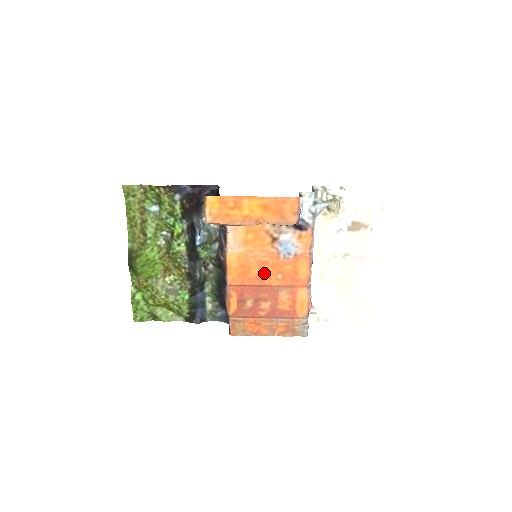
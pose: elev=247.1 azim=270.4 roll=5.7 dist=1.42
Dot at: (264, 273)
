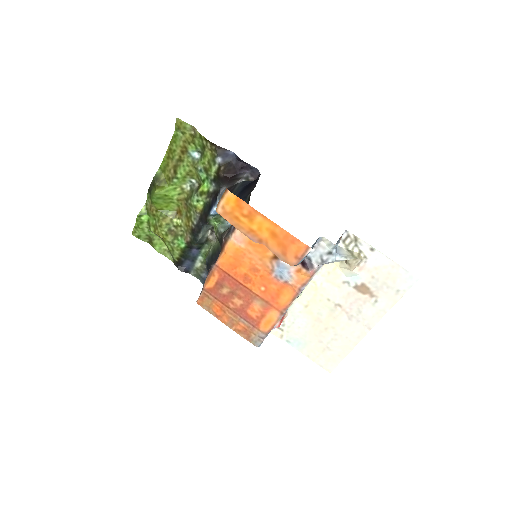
Dot at: (251, 277)
